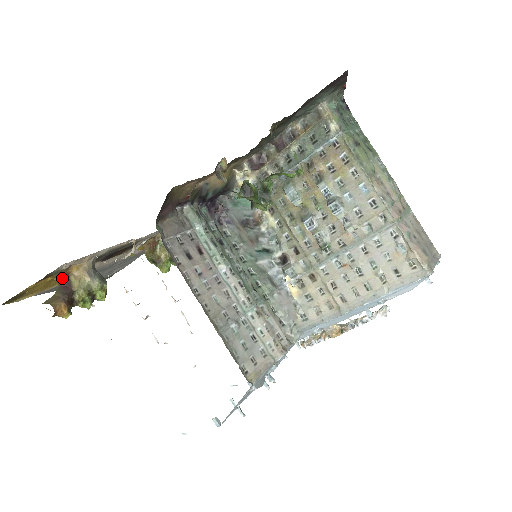
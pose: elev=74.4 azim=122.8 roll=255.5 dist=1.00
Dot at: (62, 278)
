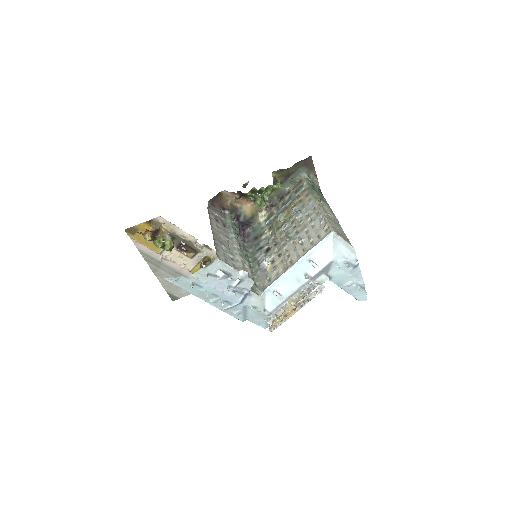
Dot at: (156, 229)
